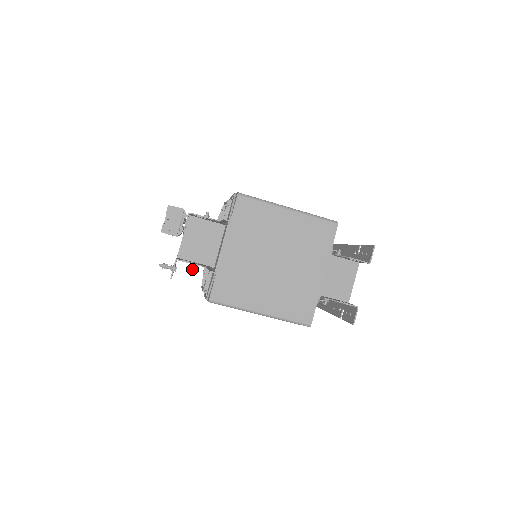
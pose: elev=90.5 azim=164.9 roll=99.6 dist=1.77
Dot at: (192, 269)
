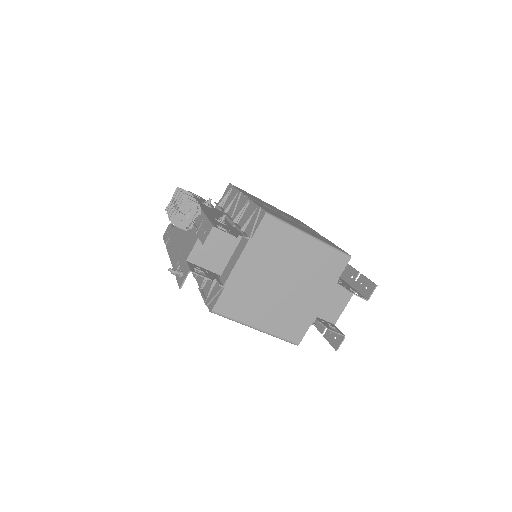
Dot at: occluded
